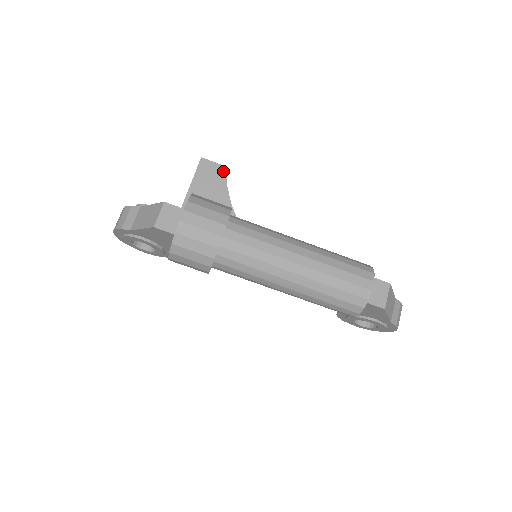
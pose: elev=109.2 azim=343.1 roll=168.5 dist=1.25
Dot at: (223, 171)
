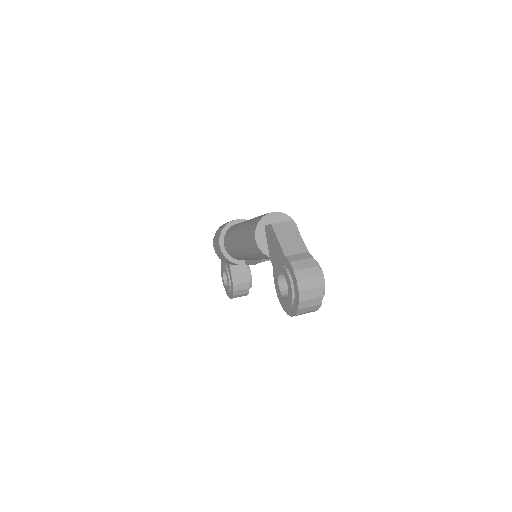
Dot at: occluded
